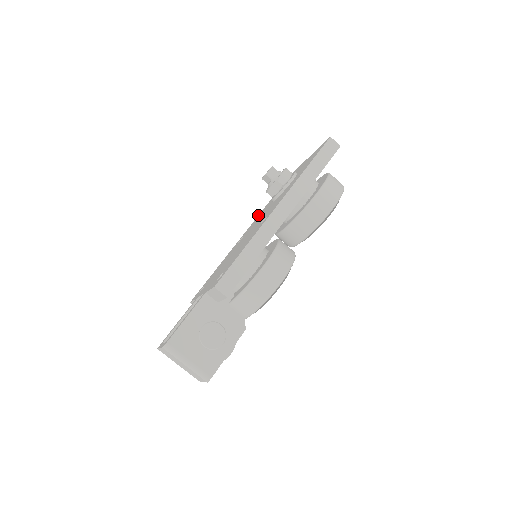
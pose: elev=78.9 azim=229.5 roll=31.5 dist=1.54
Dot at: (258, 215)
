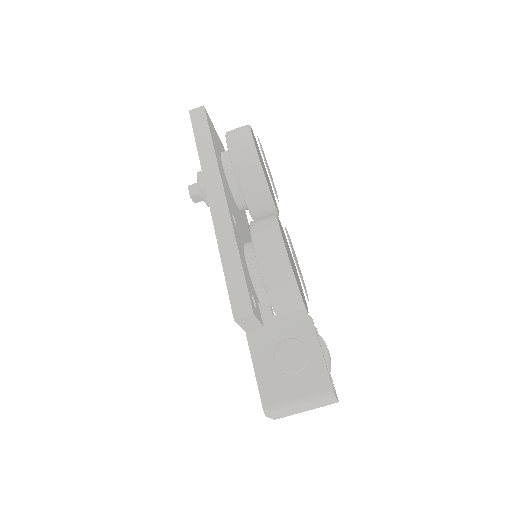
Dot at: occluded
